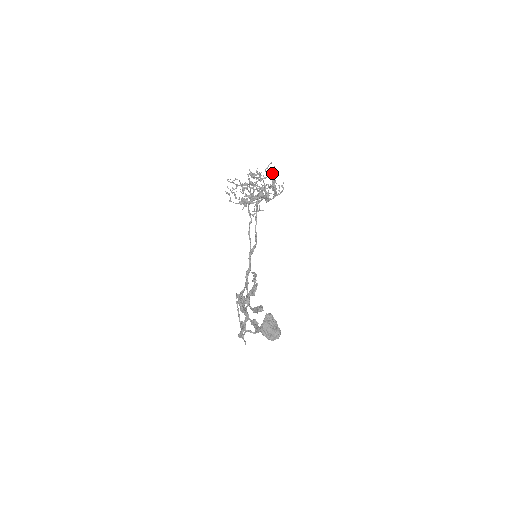
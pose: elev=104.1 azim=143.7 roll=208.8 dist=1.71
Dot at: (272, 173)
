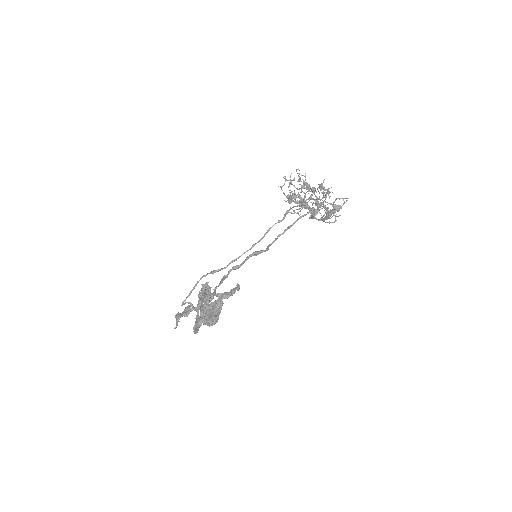
Dot at: (339, 205)
